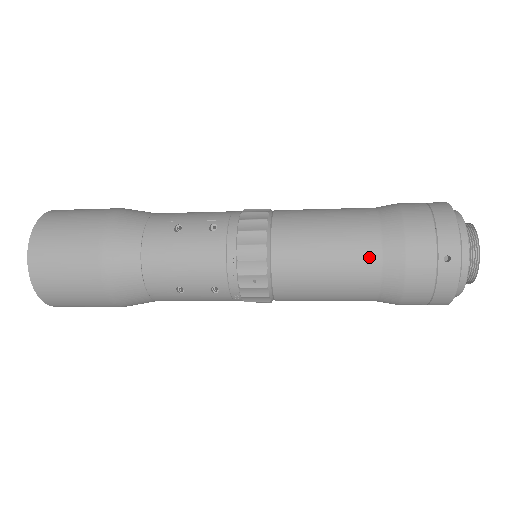
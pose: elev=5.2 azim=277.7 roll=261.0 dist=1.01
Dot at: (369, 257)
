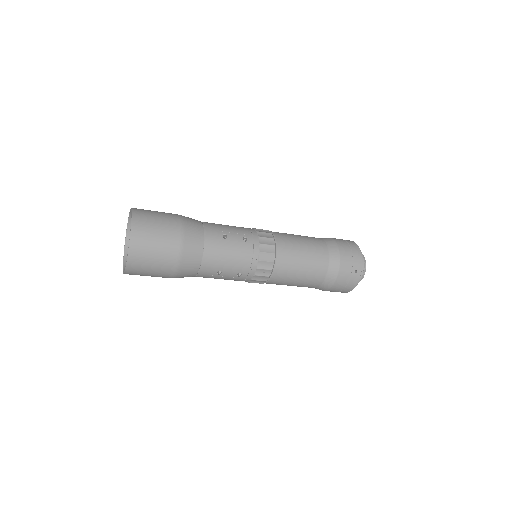
Dot at: (323, 267)
